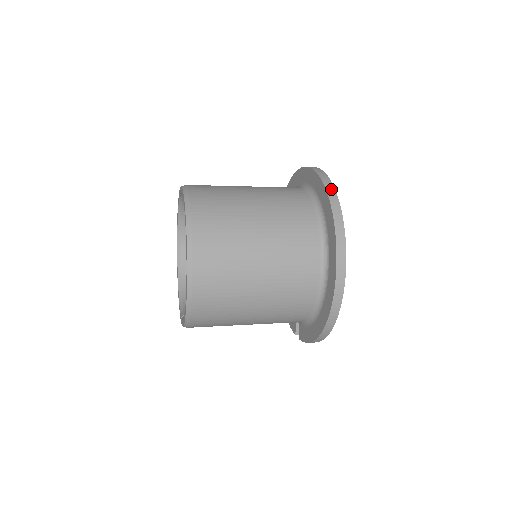
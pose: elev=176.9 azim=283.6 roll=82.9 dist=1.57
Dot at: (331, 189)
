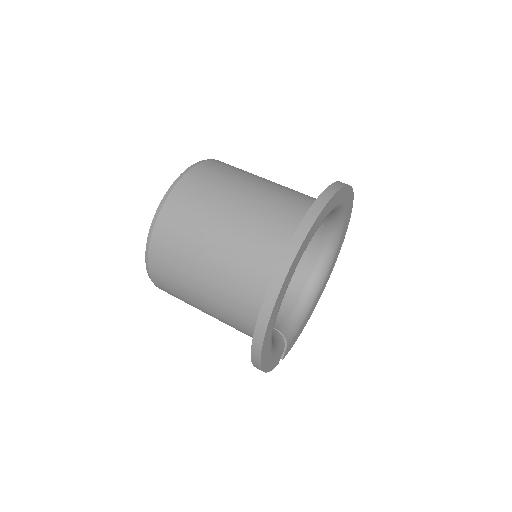
Dot at: (313, 214)
